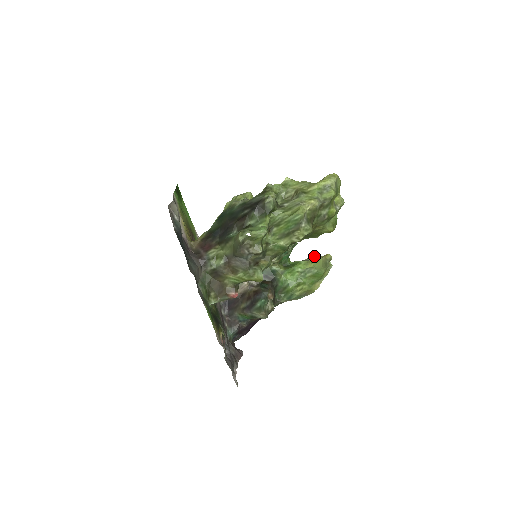
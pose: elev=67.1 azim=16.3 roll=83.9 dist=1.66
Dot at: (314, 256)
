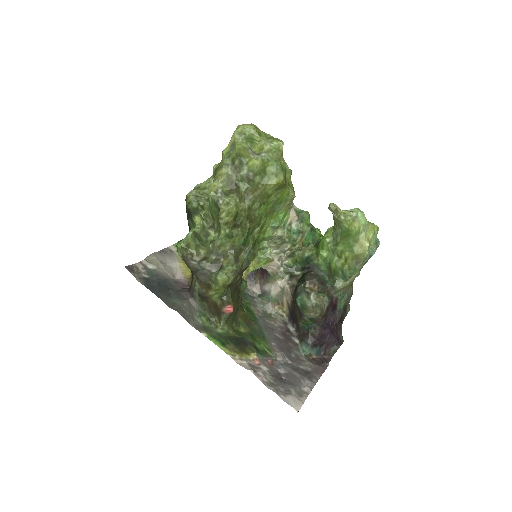
Dot at: occluded
